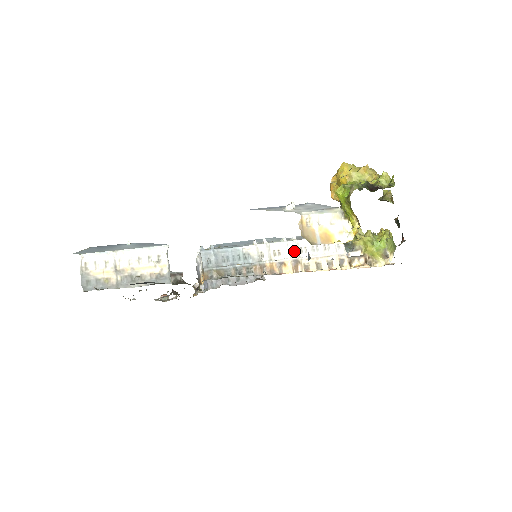
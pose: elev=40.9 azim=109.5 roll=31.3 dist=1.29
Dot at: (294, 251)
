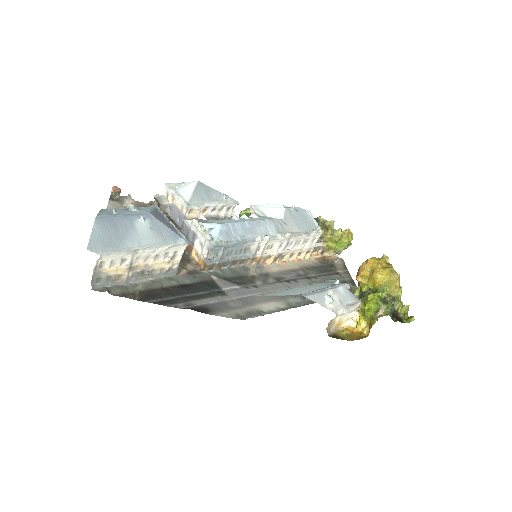
Dot at: (283, 246)
